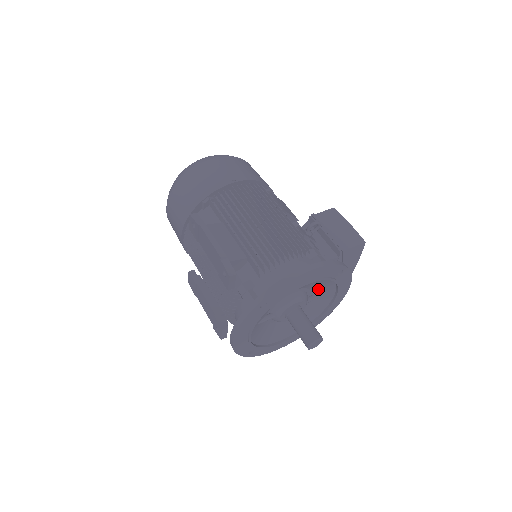
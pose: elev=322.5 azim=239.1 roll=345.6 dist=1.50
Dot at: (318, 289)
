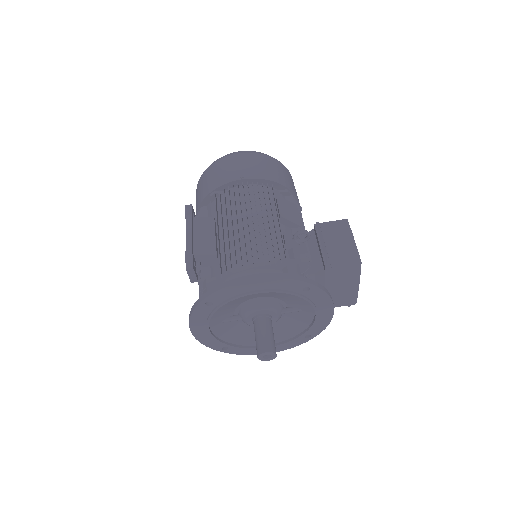
Dot at: (292, 302)
